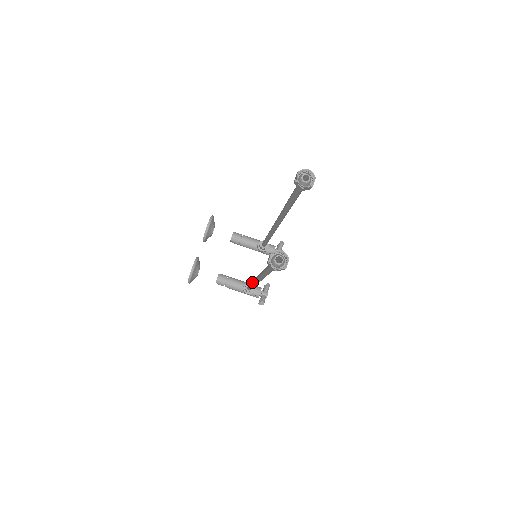
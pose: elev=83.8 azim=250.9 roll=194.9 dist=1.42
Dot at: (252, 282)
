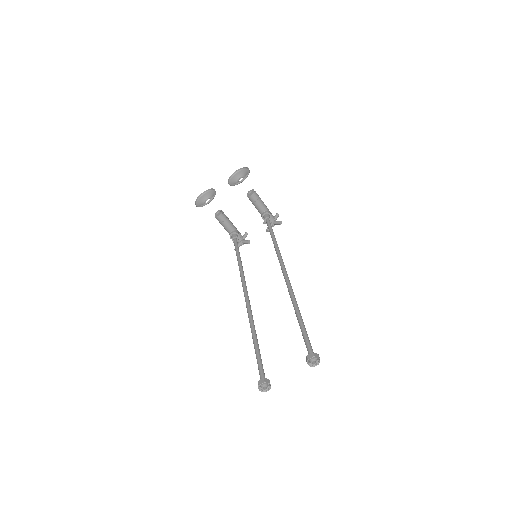
Dot at: (241, 273)
